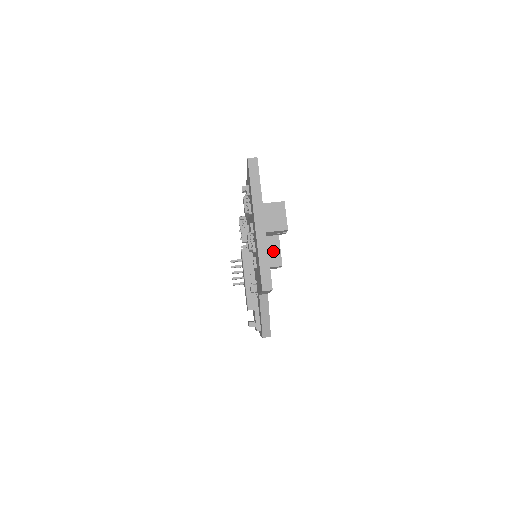
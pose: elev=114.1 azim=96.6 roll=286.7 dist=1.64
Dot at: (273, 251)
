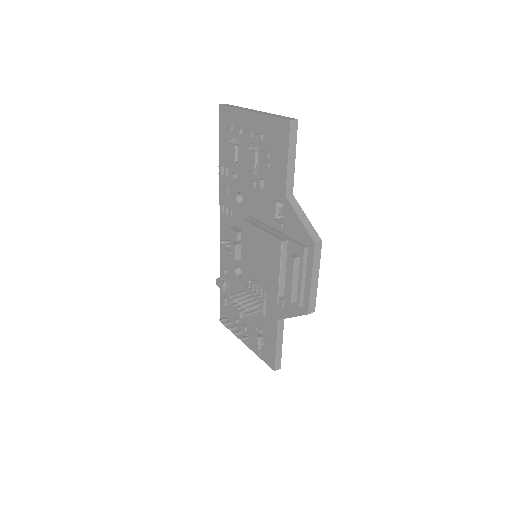
Dot at: occluded
